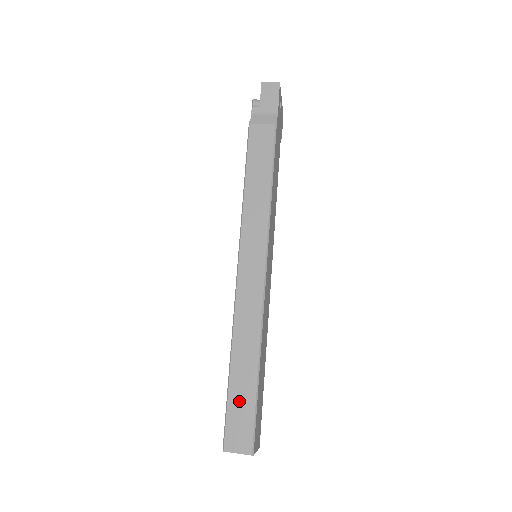
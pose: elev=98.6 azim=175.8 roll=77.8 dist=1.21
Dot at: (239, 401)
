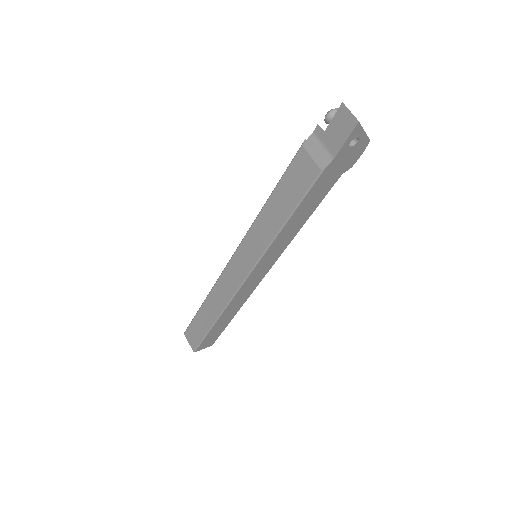
Dot at: (199, 324)
